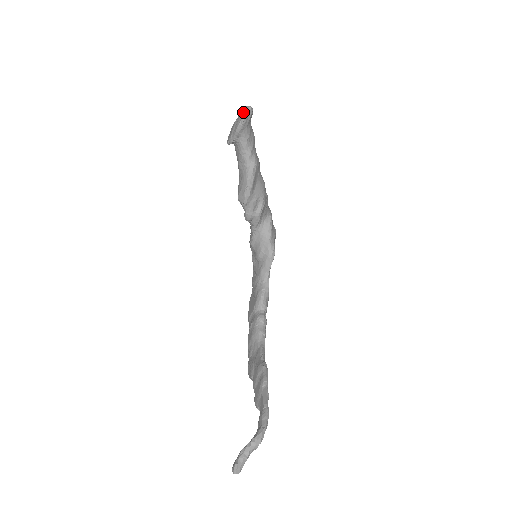
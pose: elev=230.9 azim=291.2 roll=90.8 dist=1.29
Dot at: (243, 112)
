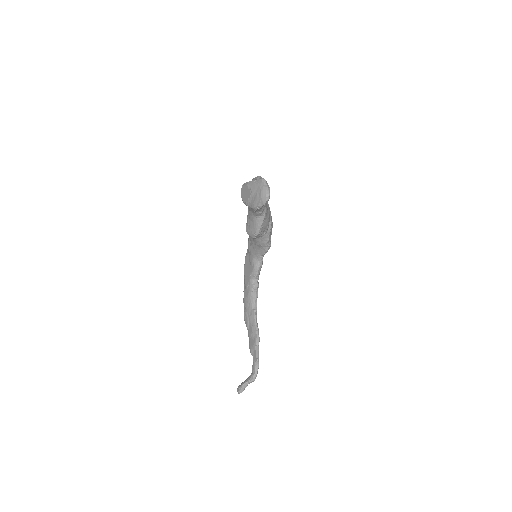
Dot at: (261, 199)
